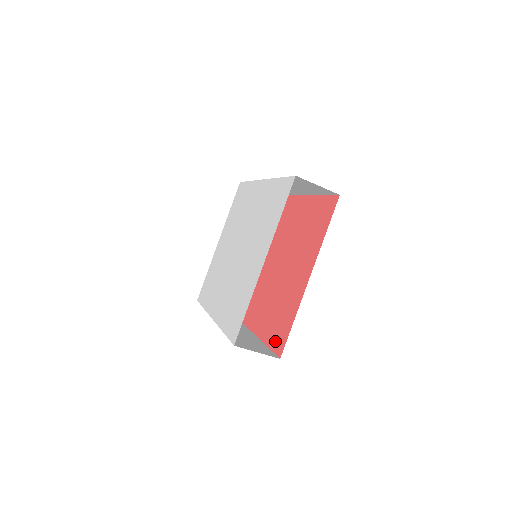
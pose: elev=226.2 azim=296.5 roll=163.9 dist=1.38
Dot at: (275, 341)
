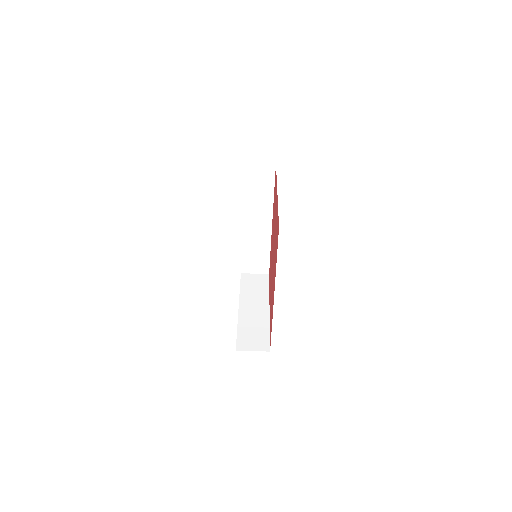
Dot at: (277, 240)
